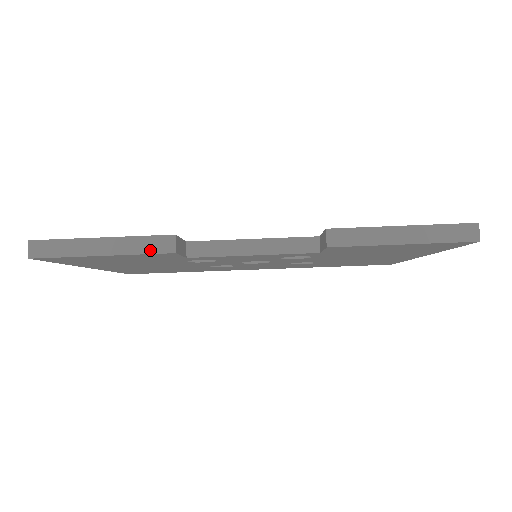
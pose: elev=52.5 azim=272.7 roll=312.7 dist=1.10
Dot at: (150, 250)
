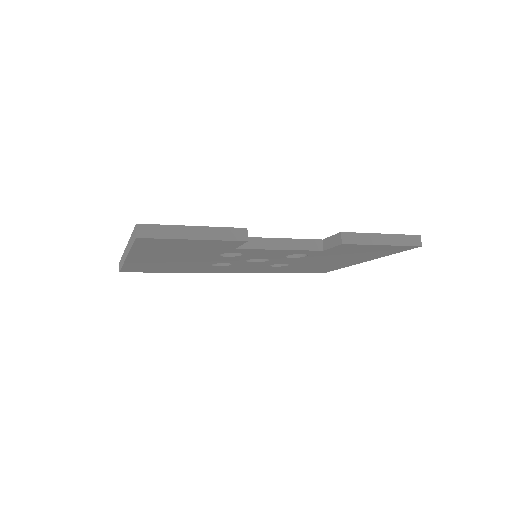
Dot at: (230, 238)
